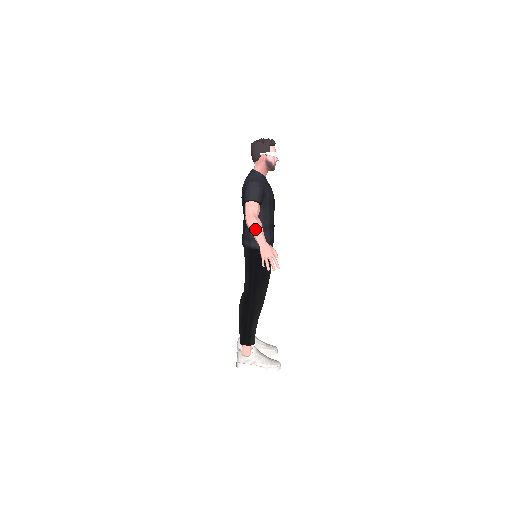
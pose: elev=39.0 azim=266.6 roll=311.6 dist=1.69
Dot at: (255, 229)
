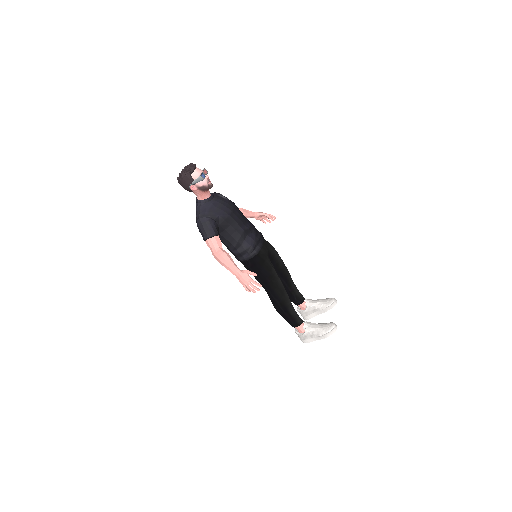
Dot at: (224, 264)
